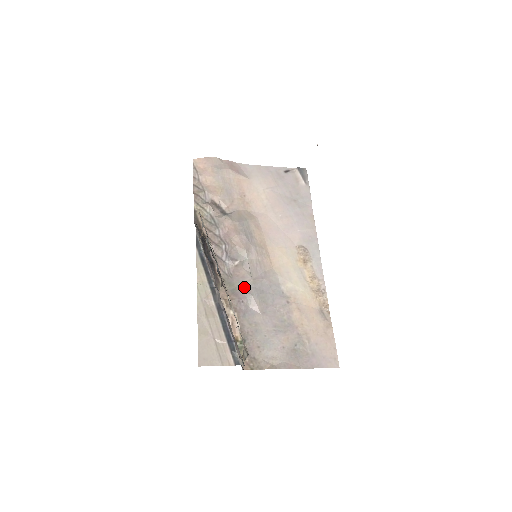
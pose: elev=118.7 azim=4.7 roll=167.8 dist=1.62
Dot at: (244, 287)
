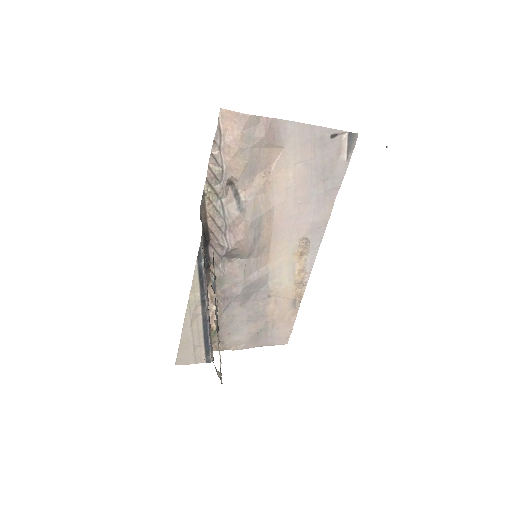
Dot at: (233, 286)
